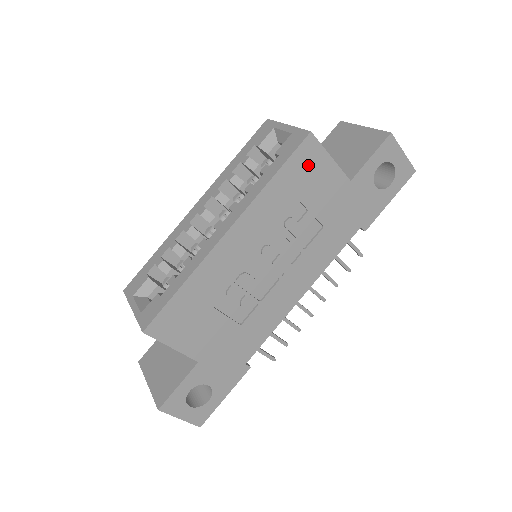
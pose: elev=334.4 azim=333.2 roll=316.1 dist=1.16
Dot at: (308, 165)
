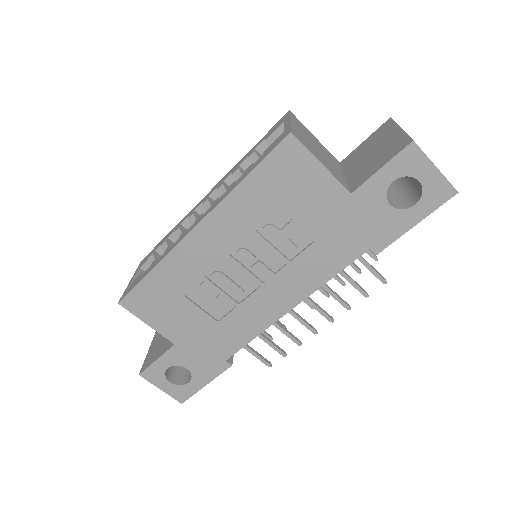
Dot at: (289, 170)
